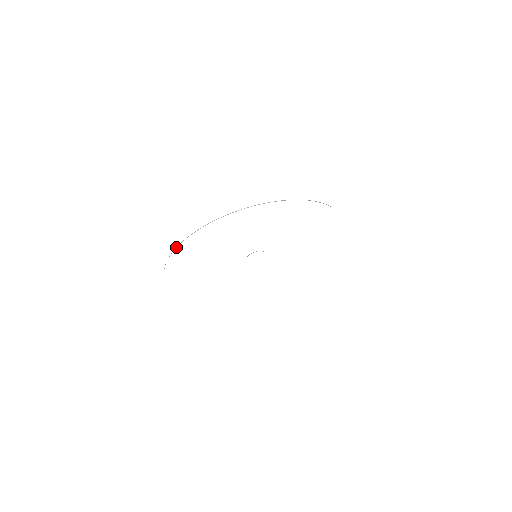
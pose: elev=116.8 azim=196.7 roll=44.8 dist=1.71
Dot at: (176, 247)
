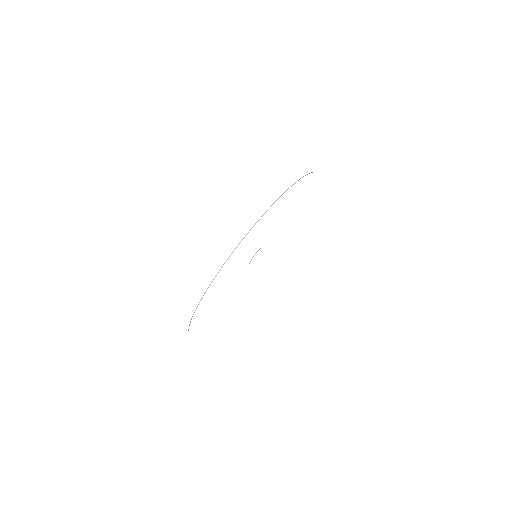
Dot at: occluded
